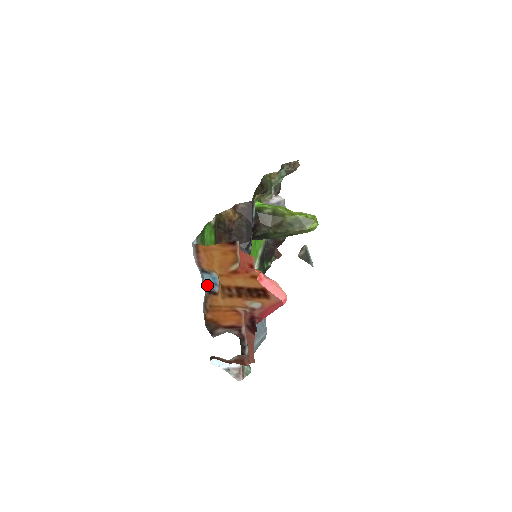
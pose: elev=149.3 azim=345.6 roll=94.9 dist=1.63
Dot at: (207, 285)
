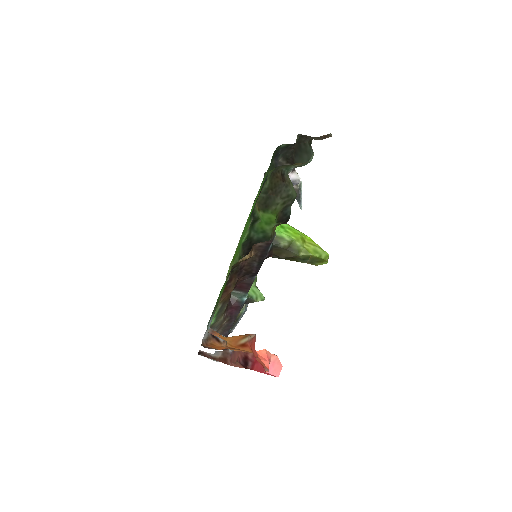
Dot at: occluded
